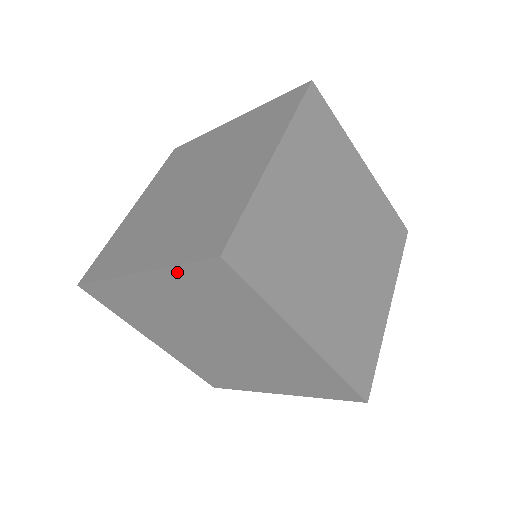
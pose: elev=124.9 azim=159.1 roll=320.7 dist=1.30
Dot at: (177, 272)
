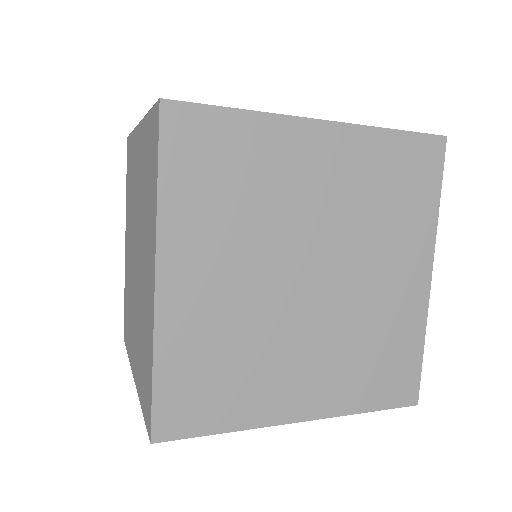
Dot at: occluded
